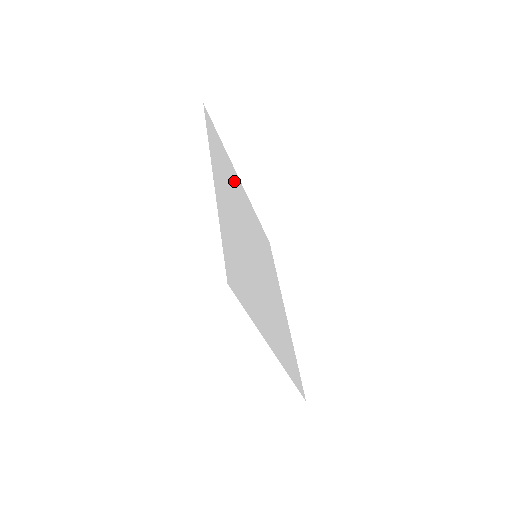
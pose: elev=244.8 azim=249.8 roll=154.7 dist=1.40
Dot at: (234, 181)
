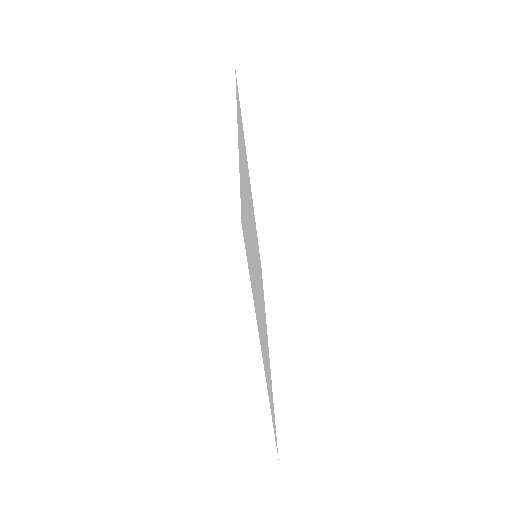
Dot at: (247, 169)
